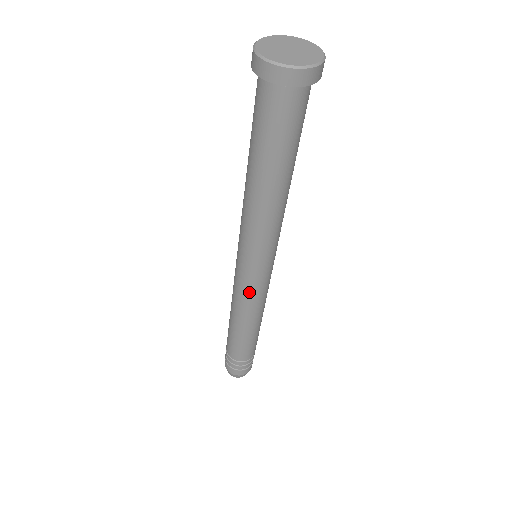
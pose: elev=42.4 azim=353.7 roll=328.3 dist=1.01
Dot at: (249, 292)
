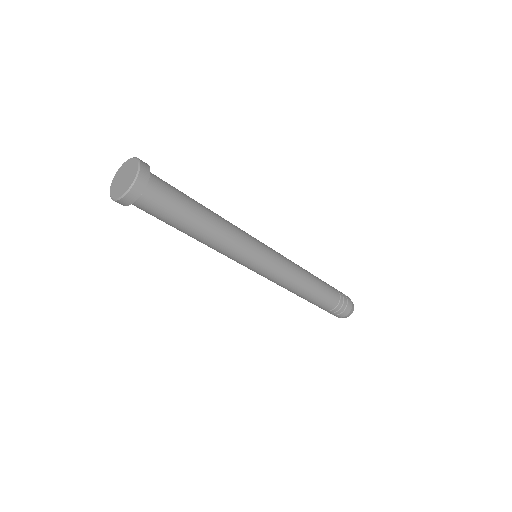
Dot at: occluded
